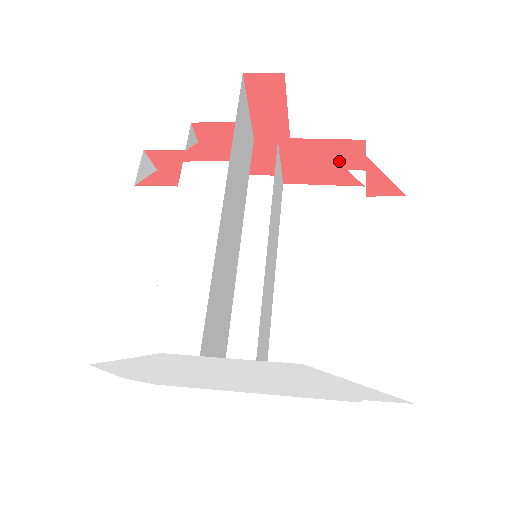
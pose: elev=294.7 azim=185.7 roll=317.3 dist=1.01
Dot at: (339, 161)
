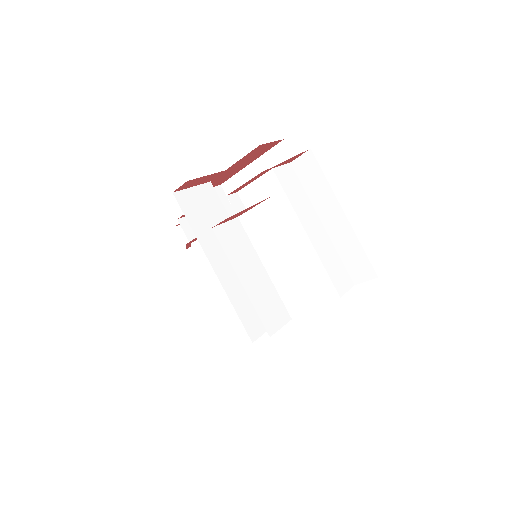
Dot at: occluded
